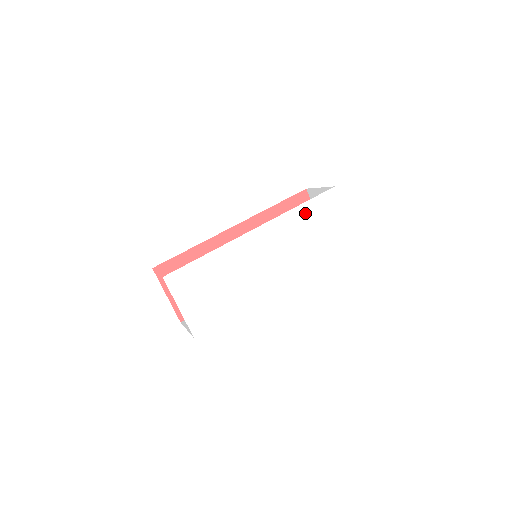
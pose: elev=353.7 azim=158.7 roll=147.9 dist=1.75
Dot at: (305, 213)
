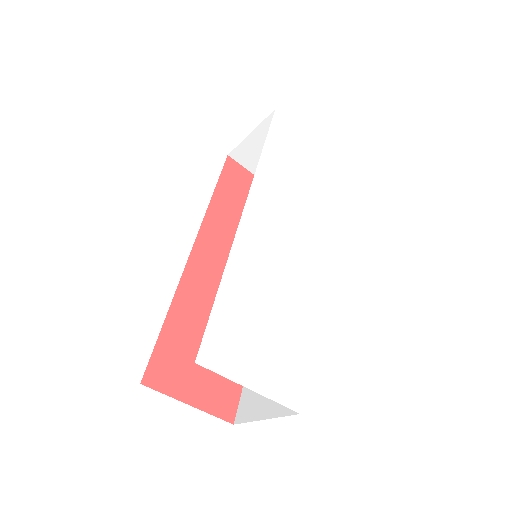
Dot at: (274, 156)
